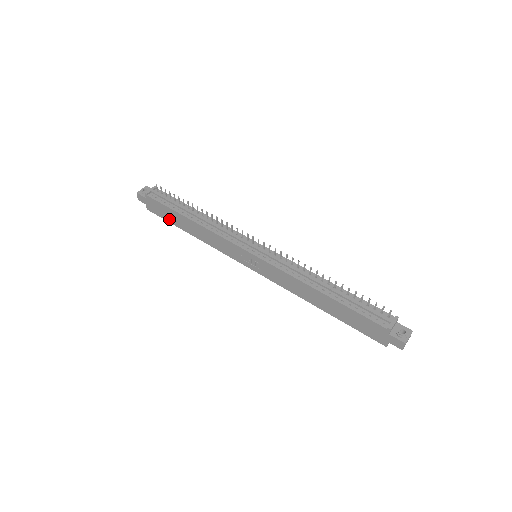
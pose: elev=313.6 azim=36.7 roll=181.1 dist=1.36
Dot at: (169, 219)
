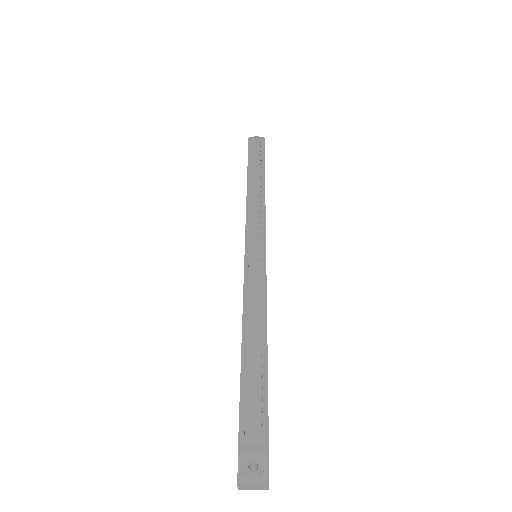
Dot at: occluded
